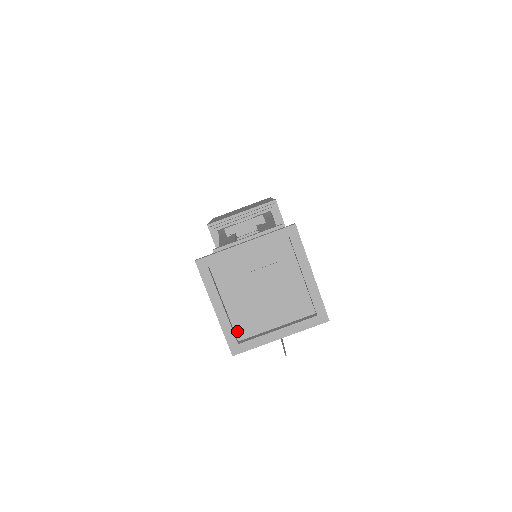
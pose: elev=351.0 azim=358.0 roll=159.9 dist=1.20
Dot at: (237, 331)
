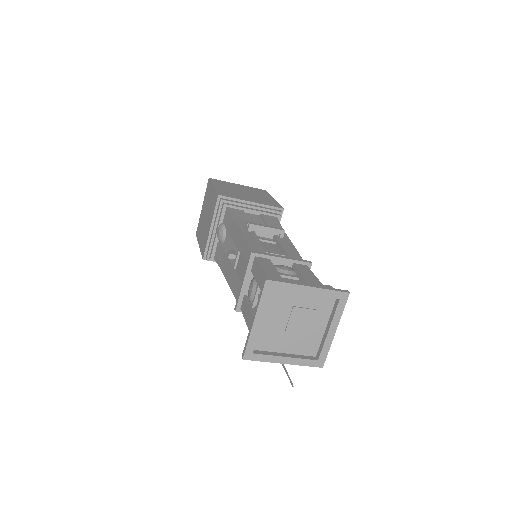
Dot at: (256, 342)
